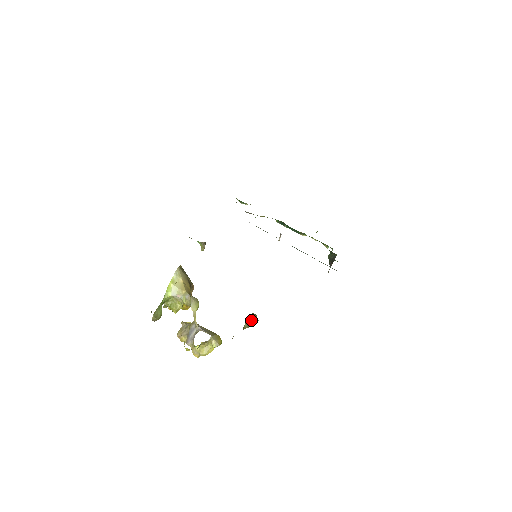
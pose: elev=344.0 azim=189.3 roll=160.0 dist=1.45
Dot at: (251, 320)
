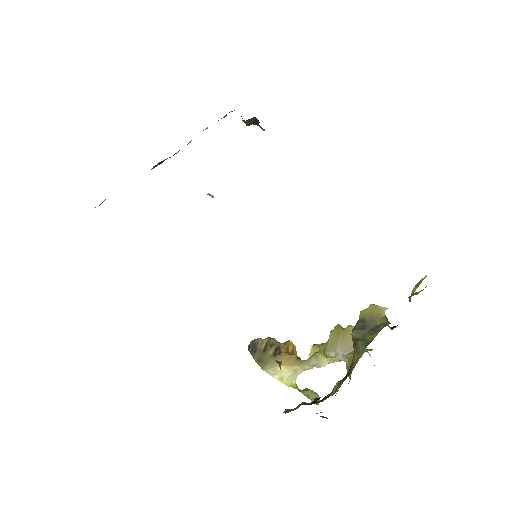
Dot at: occluded
